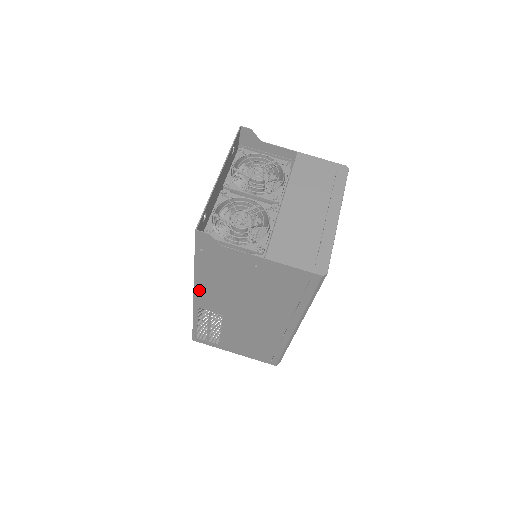
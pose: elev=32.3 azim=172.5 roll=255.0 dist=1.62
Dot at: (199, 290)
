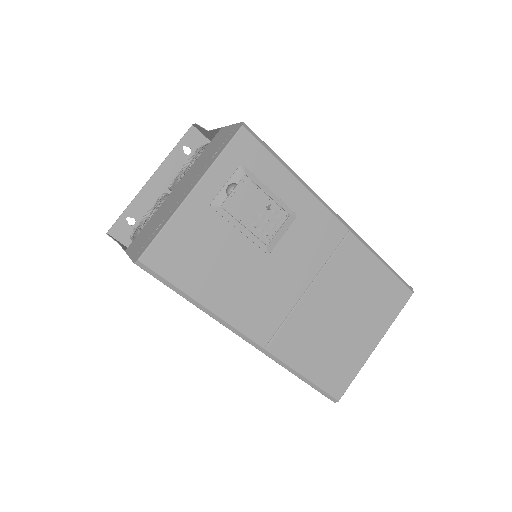
Dot at: occluded
